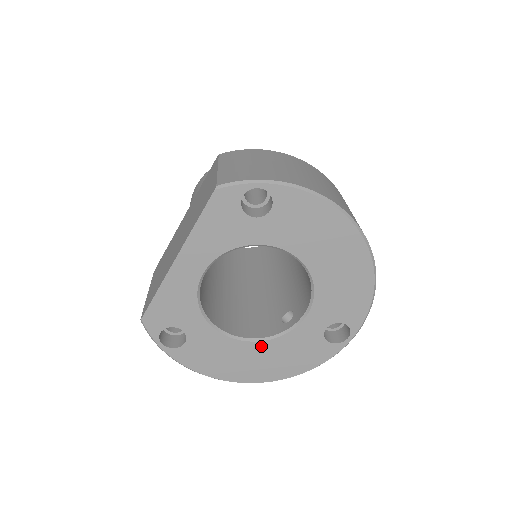
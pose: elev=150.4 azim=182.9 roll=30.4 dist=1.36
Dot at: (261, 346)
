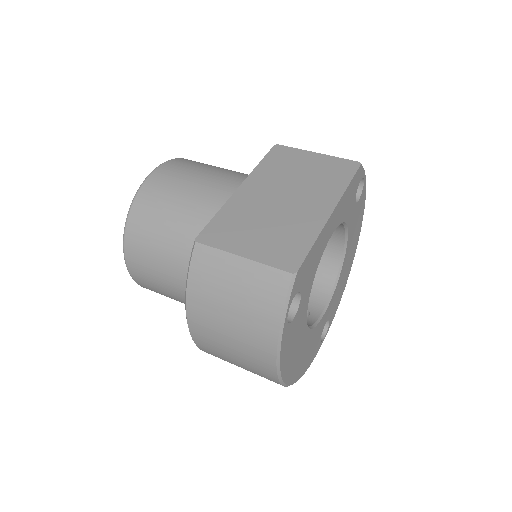
Dot at: (308, 335)
